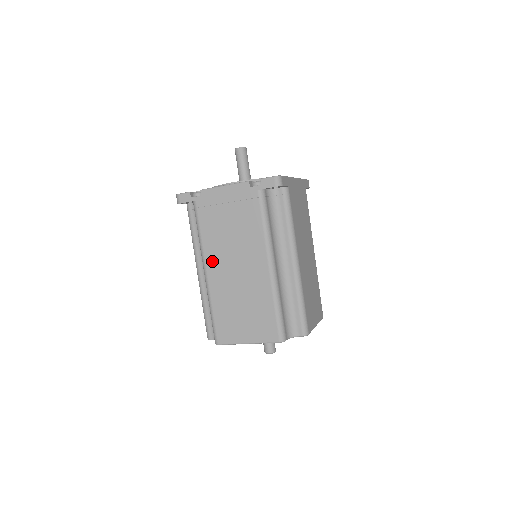
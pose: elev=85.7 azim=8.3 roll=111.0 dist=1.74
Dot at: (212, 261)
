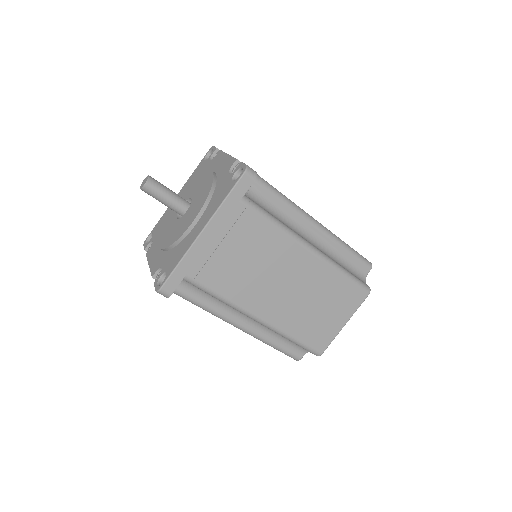
Dot at: occluded
